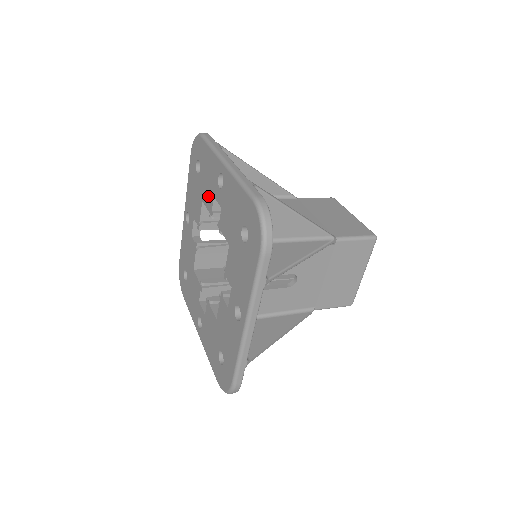
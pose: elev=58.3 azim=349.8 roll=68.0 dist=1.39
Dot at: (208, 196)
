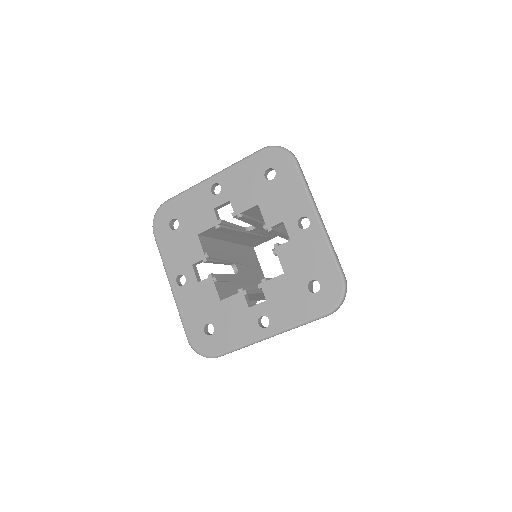
Dot at: (273, 212)
